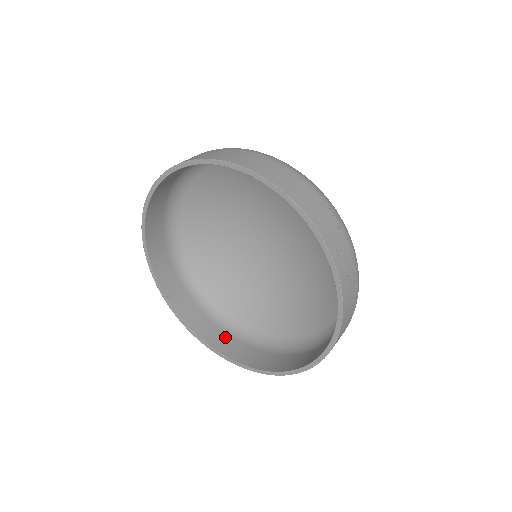
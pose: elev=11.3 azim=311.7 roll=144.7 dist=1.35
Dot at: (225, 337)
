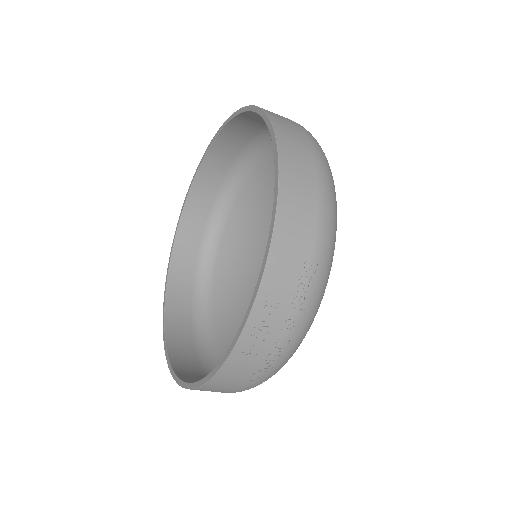
Dot at: (187, 287)
